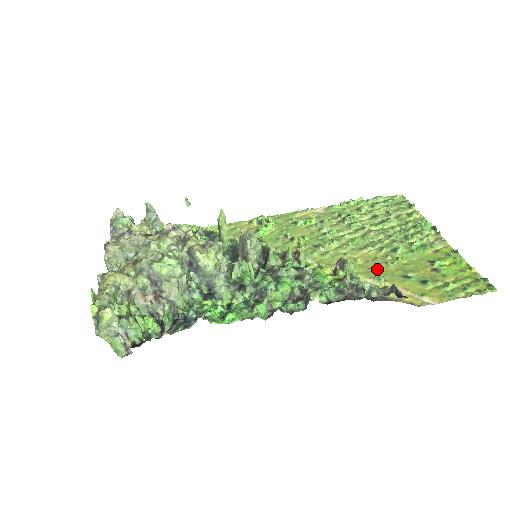
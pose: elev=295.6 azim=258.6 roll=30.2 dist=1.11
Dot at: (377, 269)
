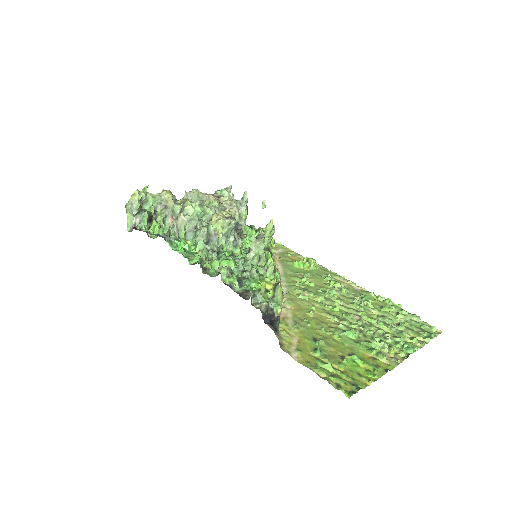
Dot at: (309, 323)
